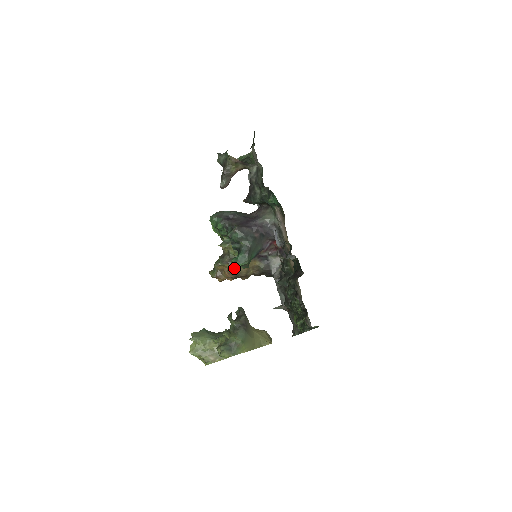
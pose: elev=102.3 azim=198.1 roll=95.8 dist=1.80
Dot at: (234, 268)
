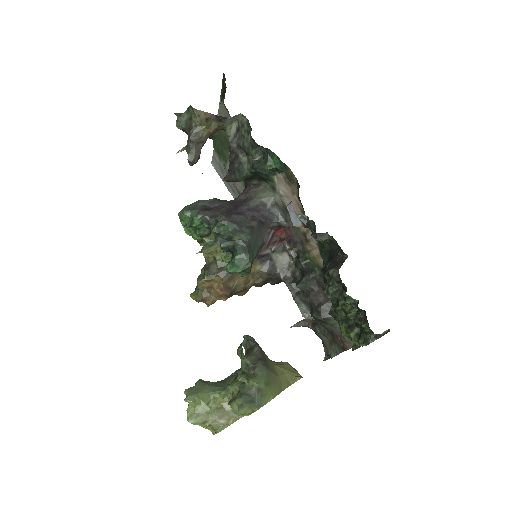
Dot at: (227, 280)
